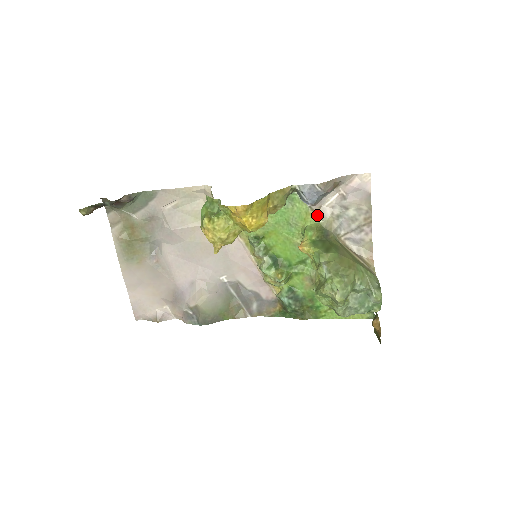
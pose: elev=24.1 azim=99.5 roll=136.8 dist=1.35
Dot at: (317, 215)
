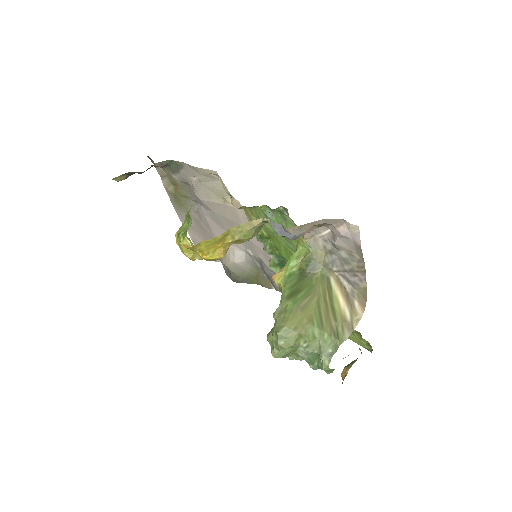
Dot at: (307, 243)
